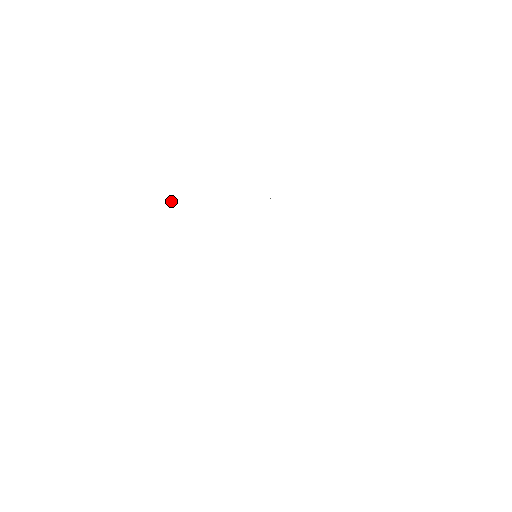
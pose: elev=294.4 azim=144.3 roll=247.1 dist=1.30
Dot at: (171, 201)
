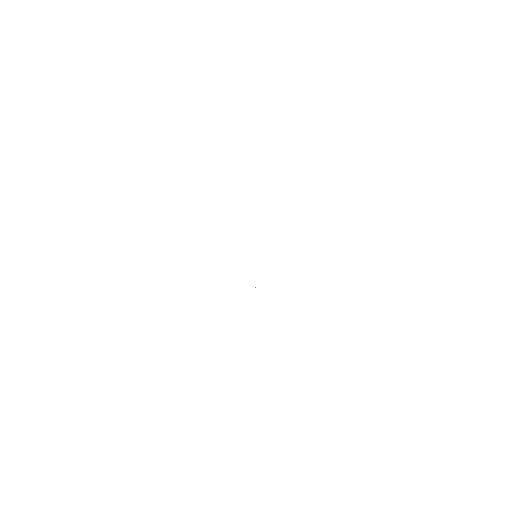
Dot at: occluded
